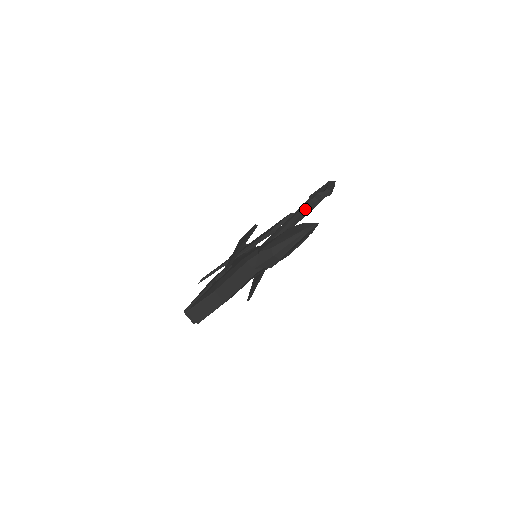
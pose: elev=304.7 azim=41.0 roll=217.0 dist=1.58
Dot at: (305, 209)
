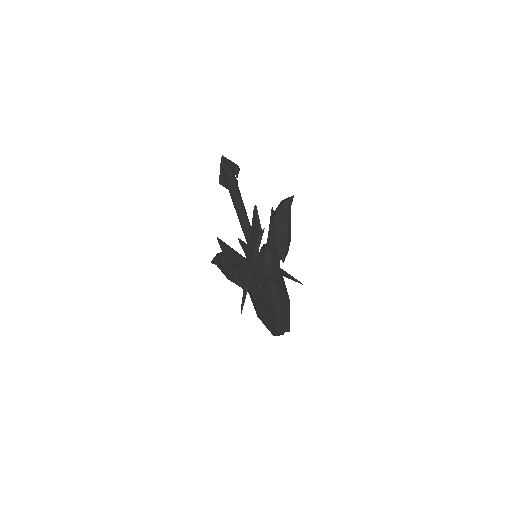
Dot at: (238, 195)
